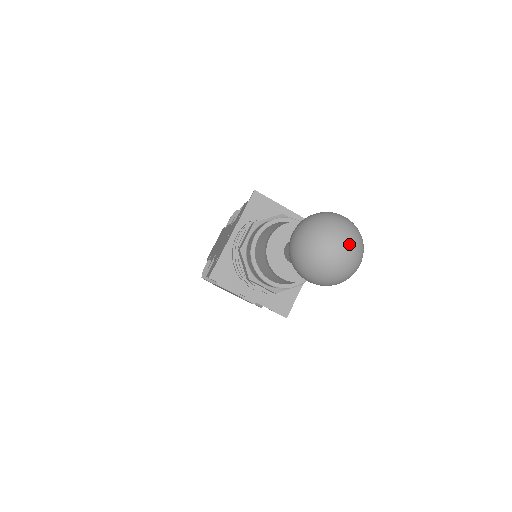
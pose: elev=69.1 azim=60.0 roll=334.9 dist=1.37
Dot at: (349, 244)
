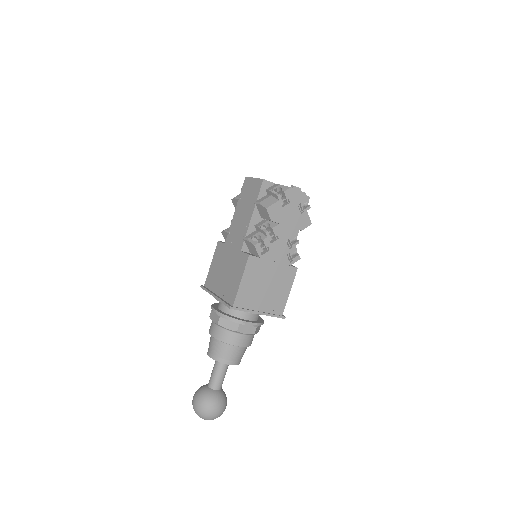
Dot at: occluded
